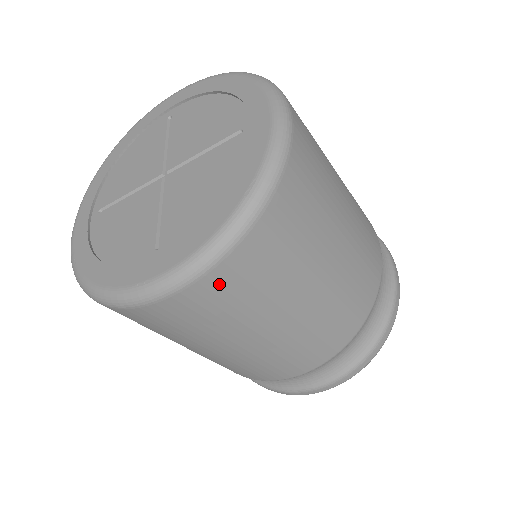
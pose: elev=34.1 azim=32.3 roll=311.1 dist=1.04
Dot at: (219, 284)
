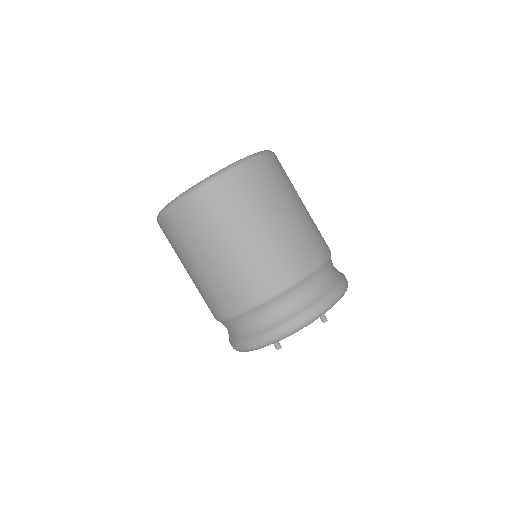
Dot at: (189, 209)
